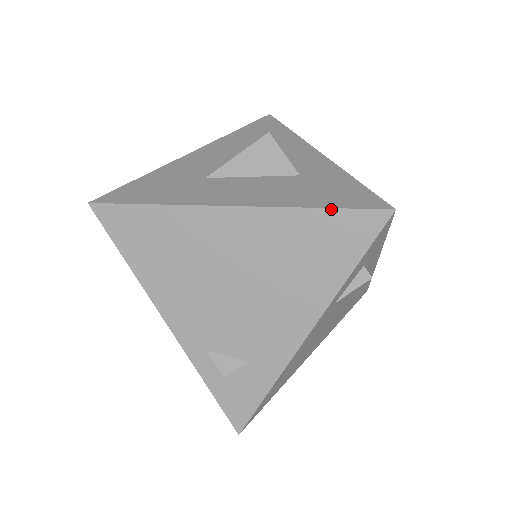
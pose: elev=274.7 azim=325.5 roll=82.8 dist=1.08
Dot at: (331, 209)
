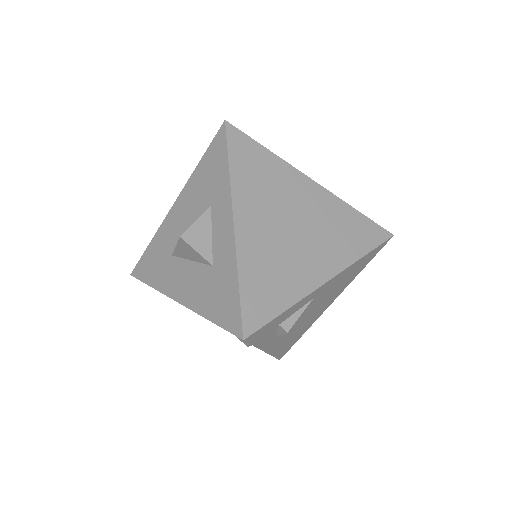
Dot at: occluded
